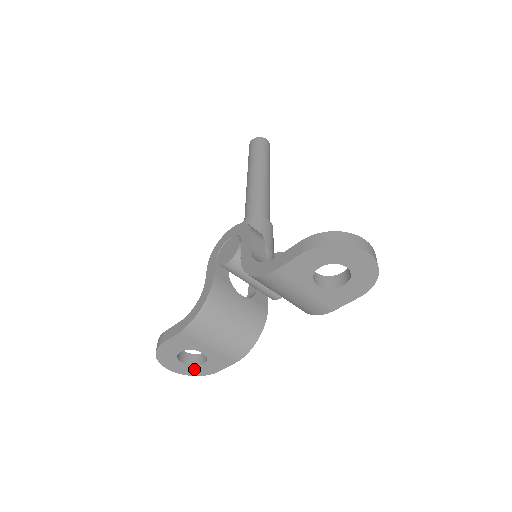
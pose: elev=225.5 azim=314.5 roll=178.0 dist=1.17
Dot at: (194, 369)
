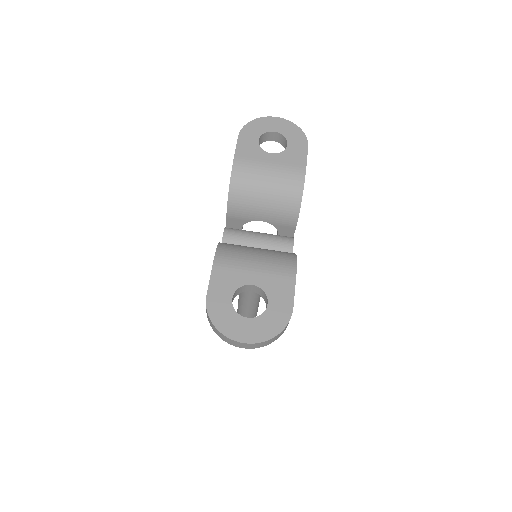
Dot at: (266, 322)
